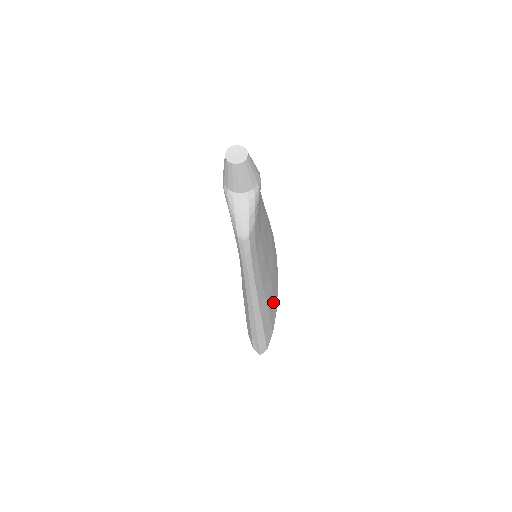
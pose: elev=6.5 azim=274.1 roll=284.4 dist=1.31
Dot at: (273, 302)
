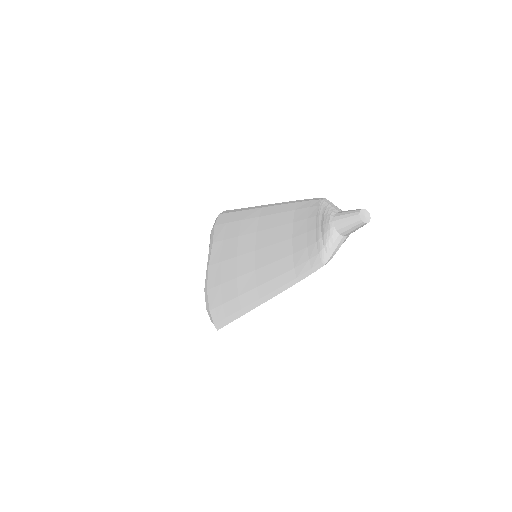
Dot at: occluded
